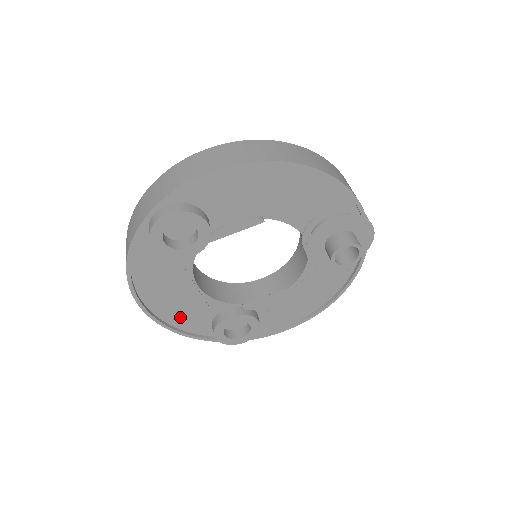
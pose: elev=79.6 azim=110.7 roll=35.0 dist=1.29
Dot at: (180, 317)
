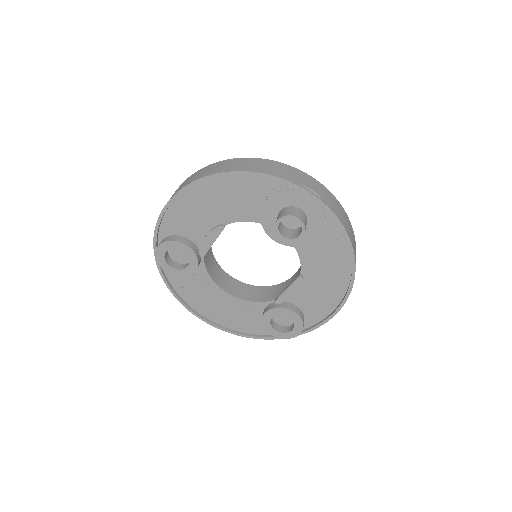
Dot at: (238, 323)
